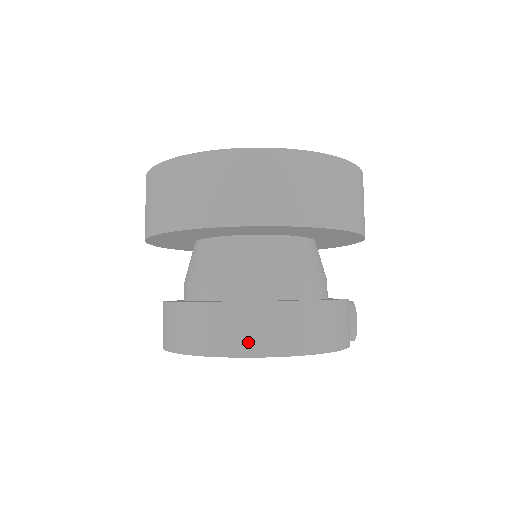
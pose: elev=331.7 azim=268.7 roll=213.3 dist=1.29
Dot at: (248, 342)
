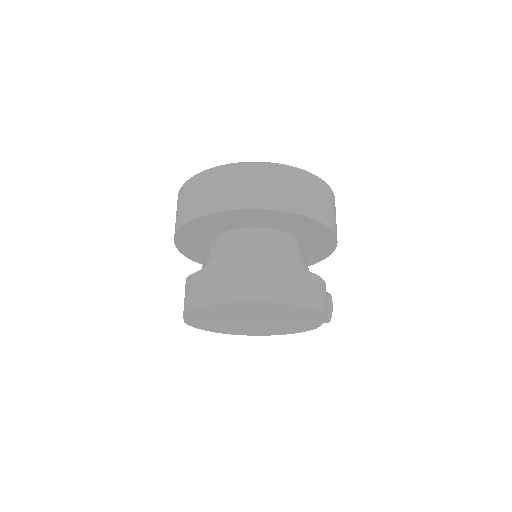
Dot at: (258, 291)
